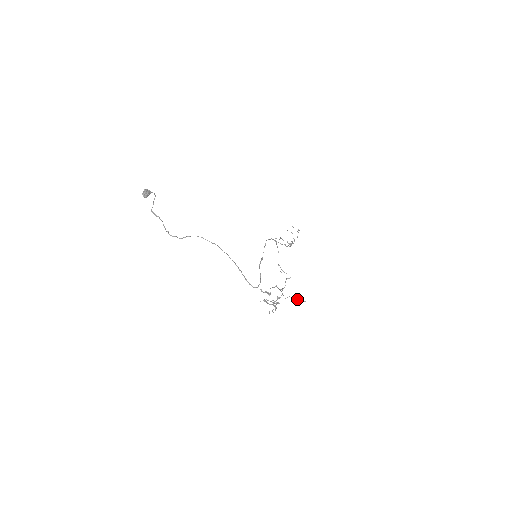
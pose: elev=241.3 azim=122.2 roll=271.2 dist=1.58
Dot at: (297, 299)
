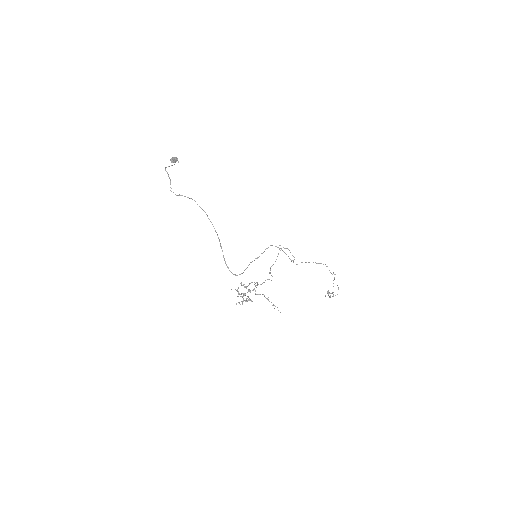
Dot at: (268, 300)
